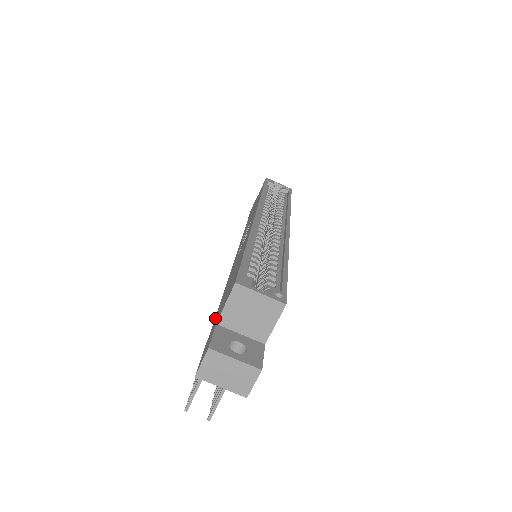
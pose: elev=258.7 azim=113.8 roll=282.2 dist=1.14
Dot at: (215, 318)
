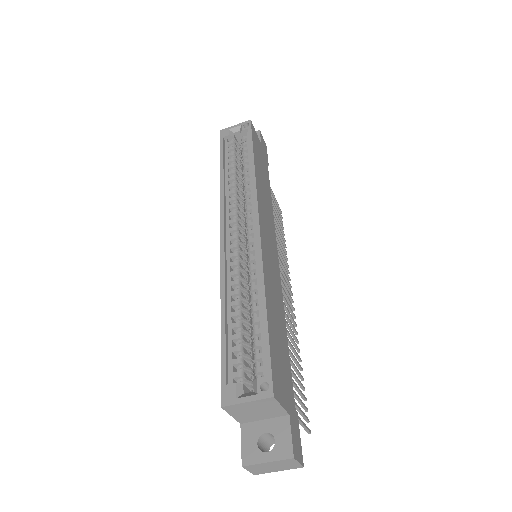
Dot at: occluded
